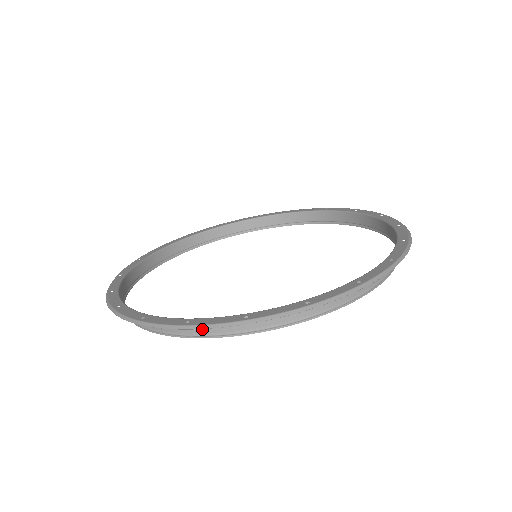
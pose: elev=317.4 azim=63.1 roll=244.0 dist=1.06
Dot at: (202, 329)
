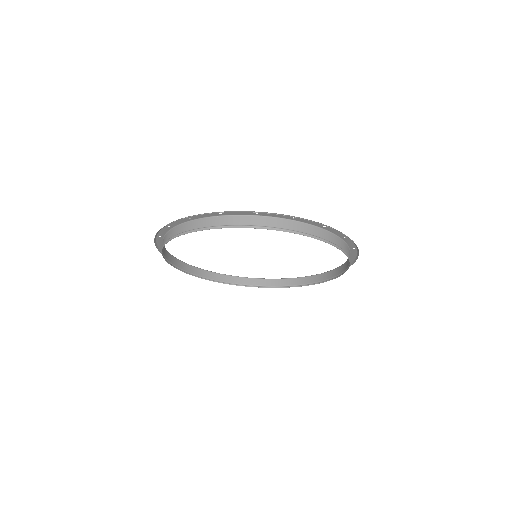
Dot at: (175, 233)
